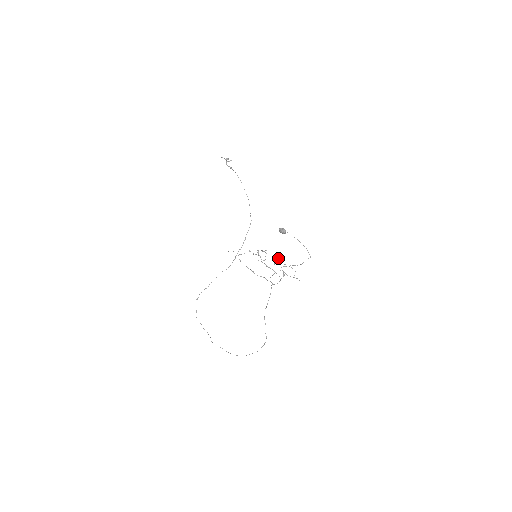
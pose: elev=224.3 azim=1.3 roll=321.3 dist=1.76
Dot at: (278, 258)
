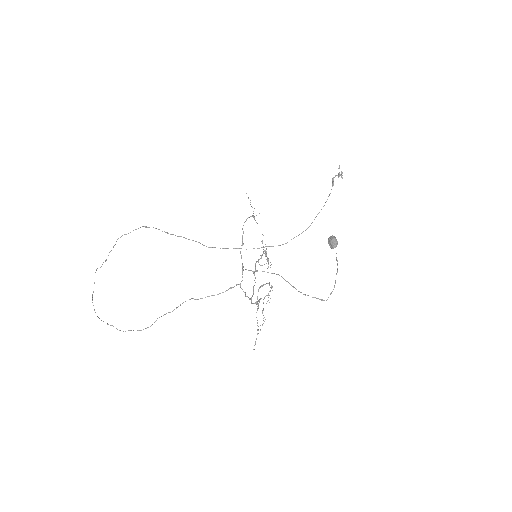
Dot at: occluded
